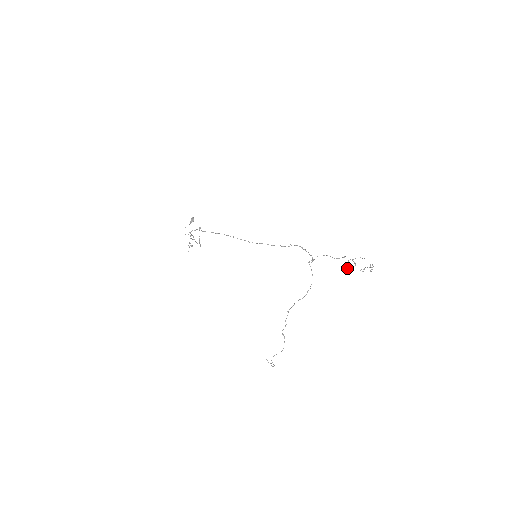
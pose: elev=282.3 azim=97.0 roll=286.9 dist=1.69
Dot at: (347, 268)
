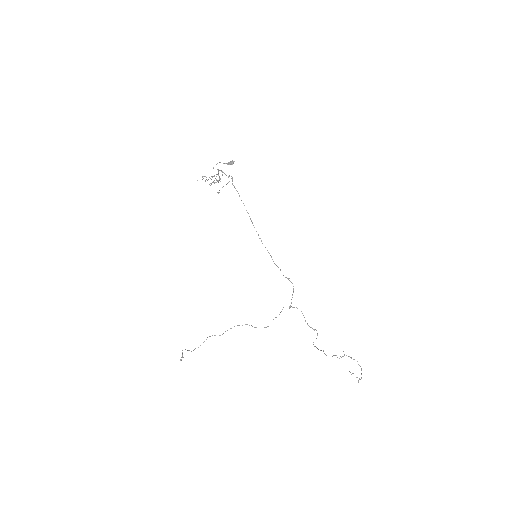
Dot at: occluded
